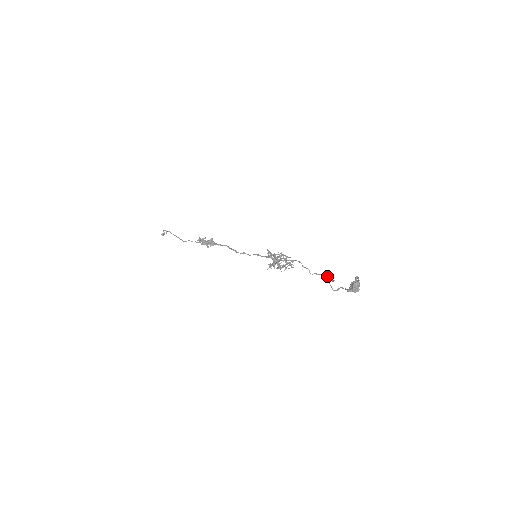
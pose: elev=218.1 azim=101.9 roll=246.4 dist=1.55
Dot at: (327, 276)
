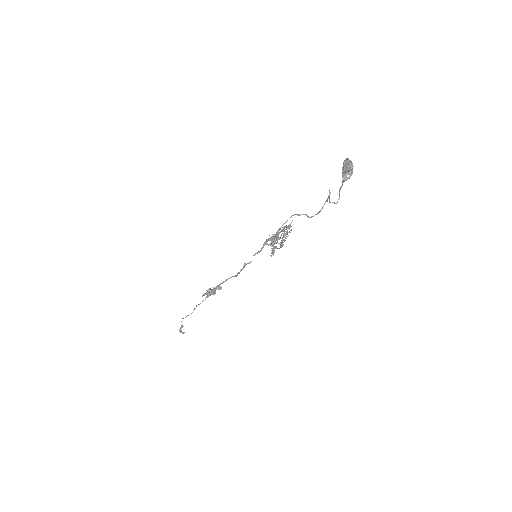
Dot at: occluded
